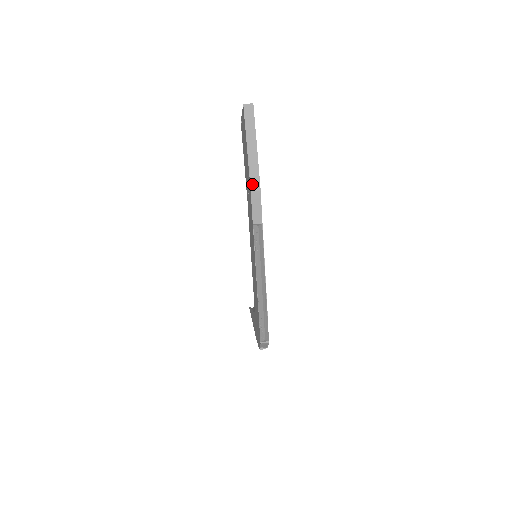
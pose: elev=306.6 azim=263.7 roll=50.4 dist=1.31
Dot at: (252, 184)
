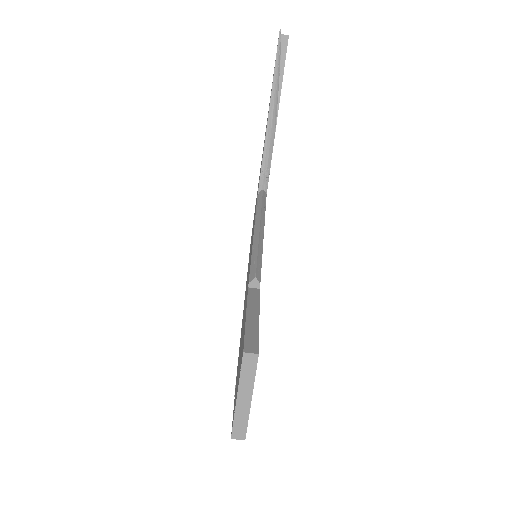
Dot at: occluded
